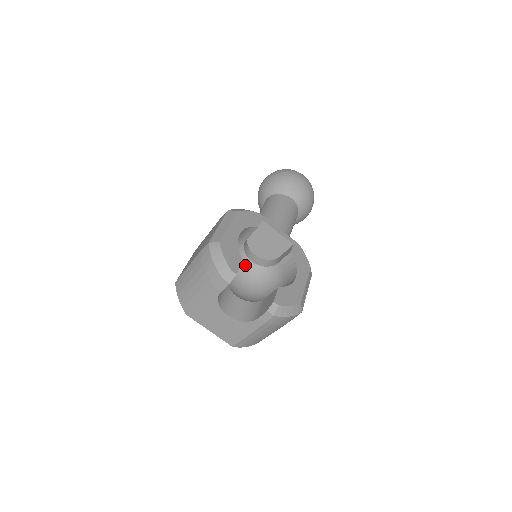
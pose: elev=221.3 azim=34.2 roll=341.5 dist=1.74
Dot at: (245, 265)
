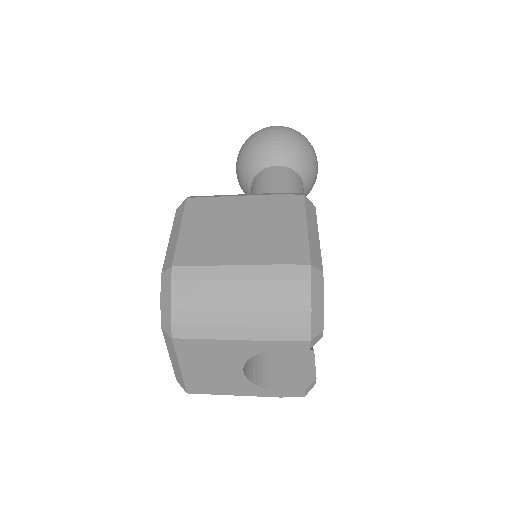
Dot at: occluded
